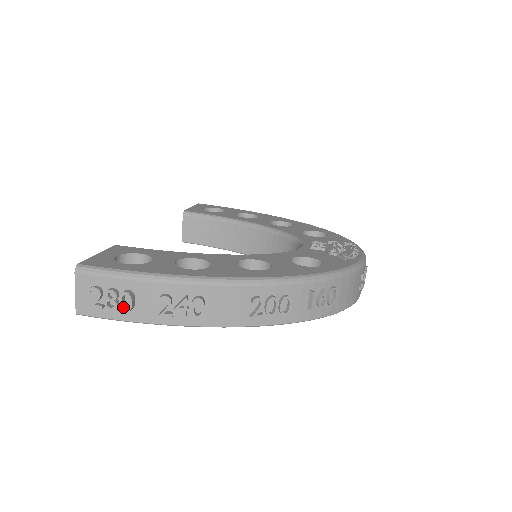
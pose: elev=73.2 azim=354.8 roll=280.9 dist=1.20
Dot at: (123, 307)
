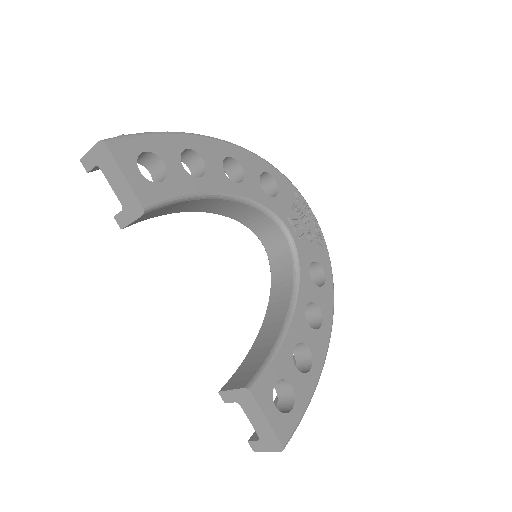
Dot at: occluded
